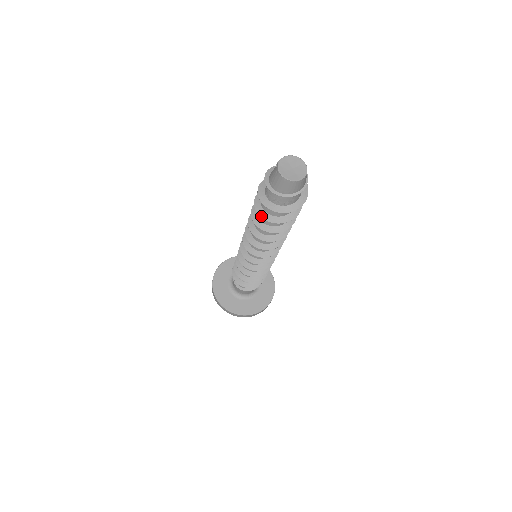
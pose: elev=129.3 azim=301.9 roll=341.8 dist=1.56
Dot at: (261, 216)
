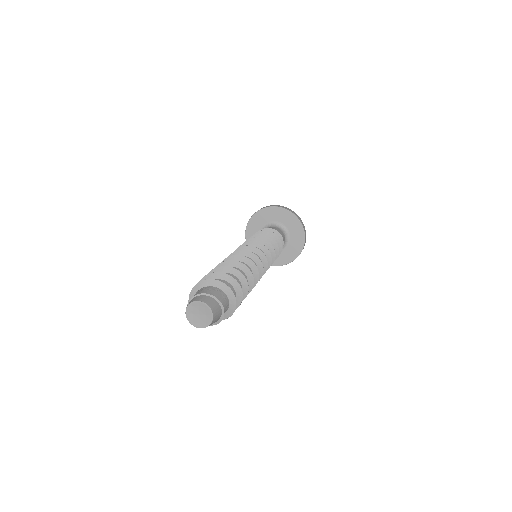
Dot at: occluded
